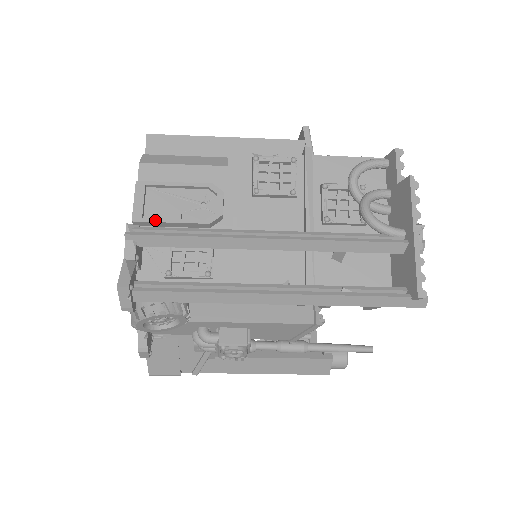
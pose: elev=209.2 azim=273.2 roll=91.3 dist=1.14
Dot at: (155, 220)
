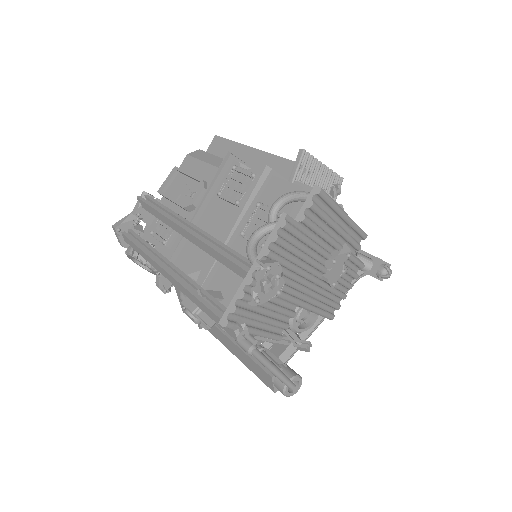
Dot at: (165, 195)
